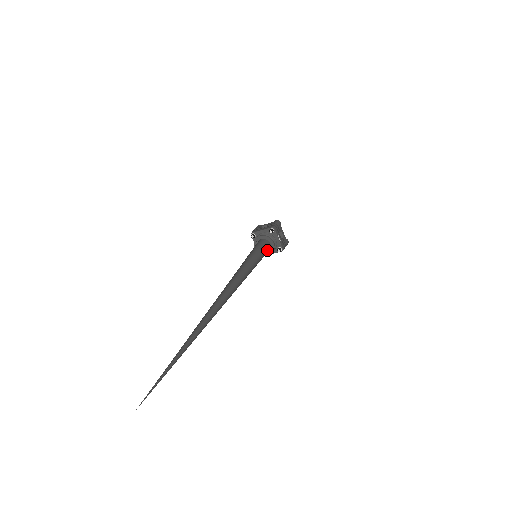
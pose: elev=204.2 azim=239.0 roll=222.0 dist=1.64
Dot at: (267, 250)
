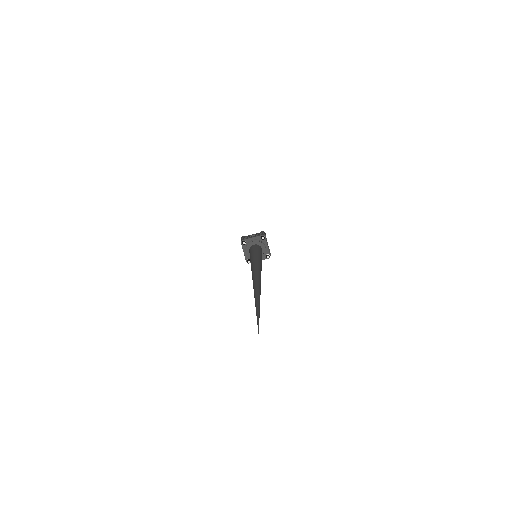
Dot at: occluded
